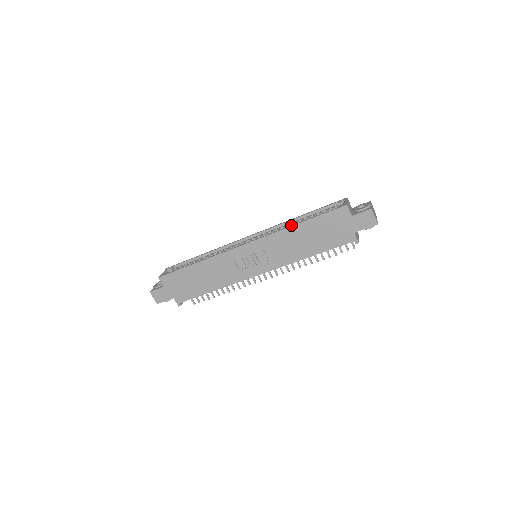
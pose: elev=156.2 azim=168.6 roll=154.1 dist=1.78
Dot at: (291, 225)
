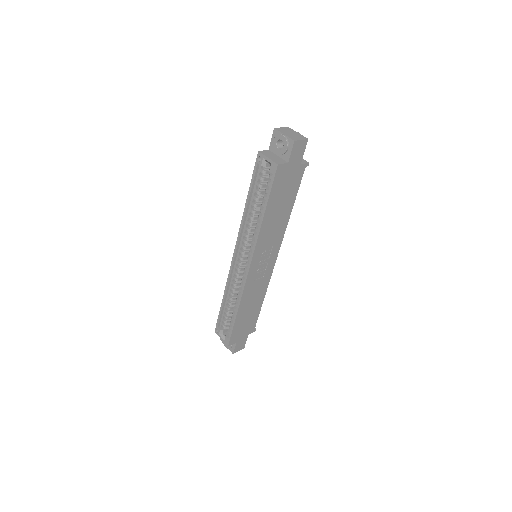
Dot at: (260, 223)
